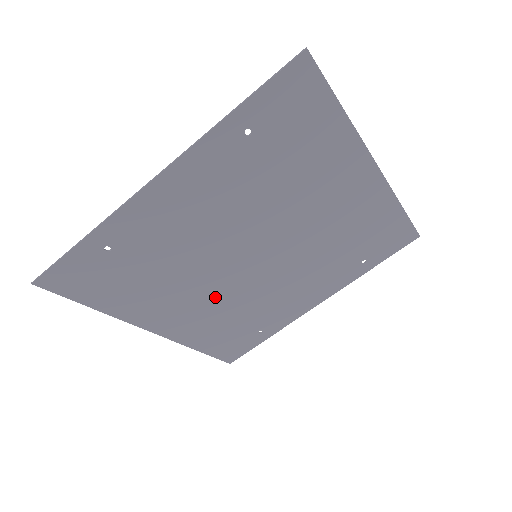
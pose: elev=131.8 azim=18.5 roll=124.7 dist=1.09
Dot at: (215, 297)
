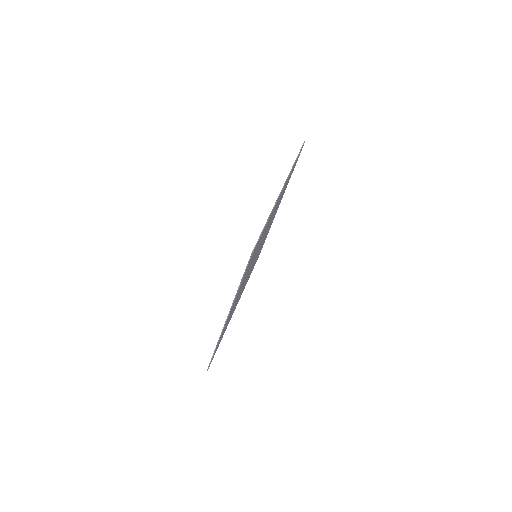
Dot at: occluded
